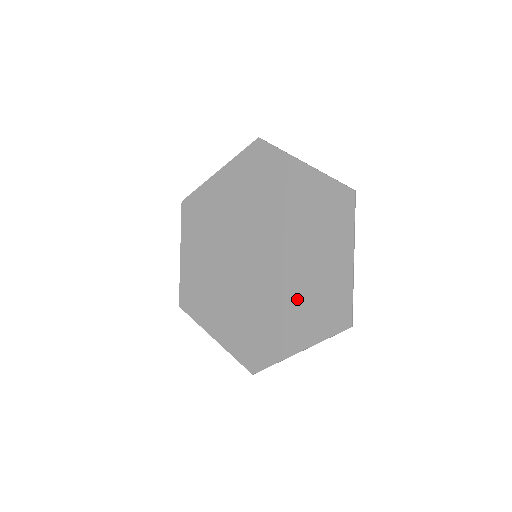
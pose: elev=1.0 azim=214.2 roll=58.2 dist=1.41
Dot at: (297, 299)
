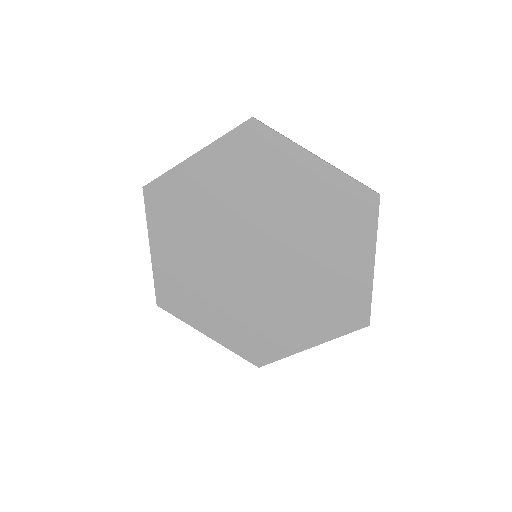
Dot at: (247, 316)
